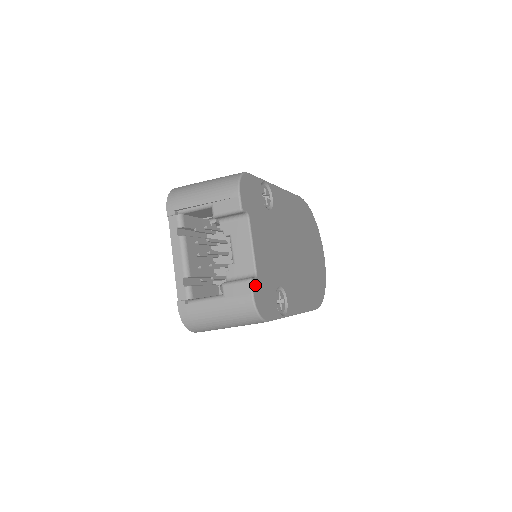
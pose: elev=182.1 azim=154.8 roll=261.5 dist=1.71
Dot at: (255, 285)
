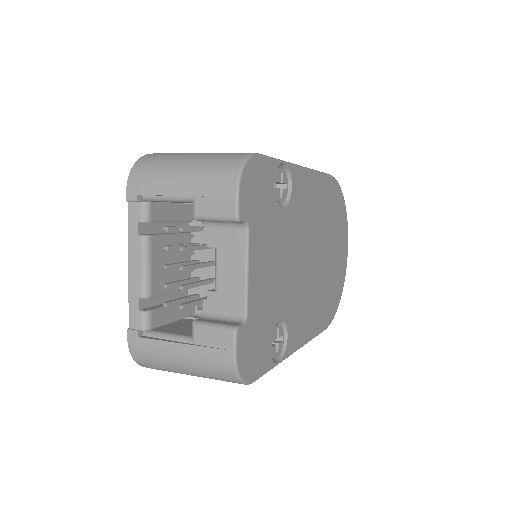
Dot at: (241, 336)
